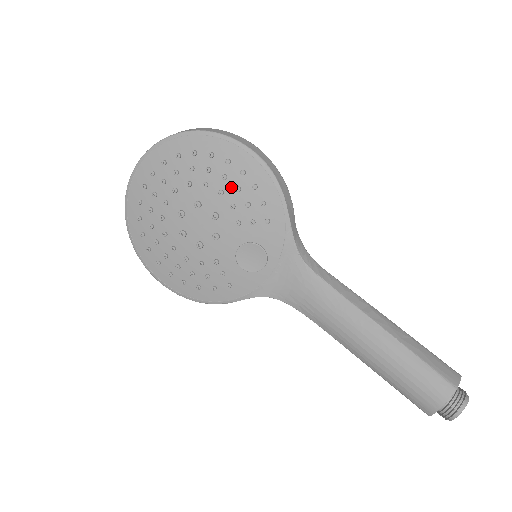
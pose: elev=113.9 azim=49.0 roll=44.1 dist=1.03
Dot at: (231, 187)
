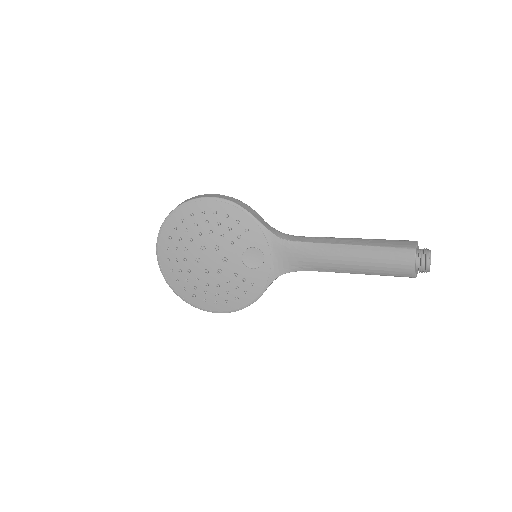
Dot at: (214, 225)
